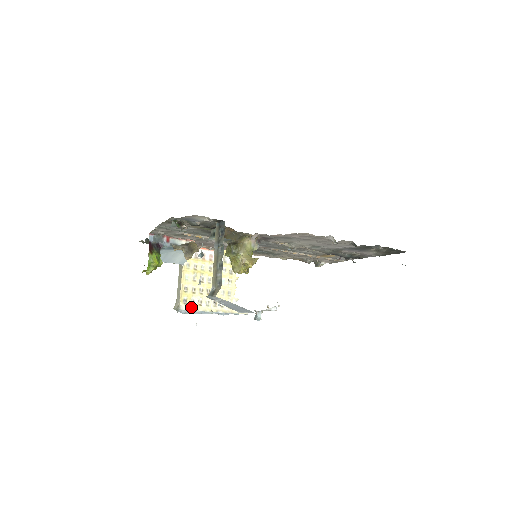
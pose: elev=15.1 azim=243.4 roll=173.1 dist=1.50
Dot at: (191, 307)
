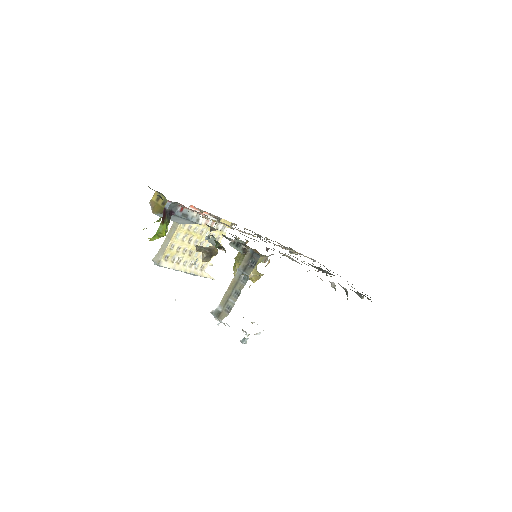
Dot at: (170, 264)
